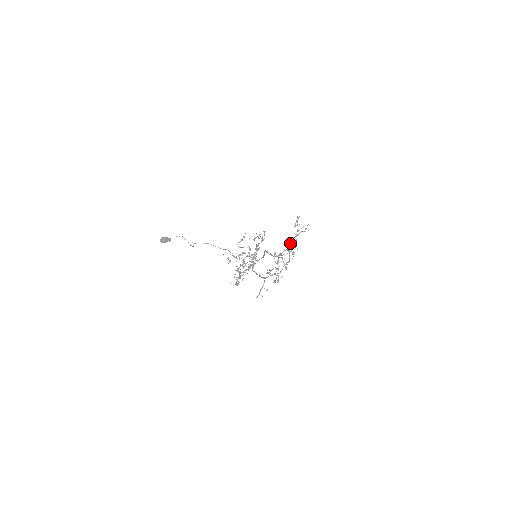
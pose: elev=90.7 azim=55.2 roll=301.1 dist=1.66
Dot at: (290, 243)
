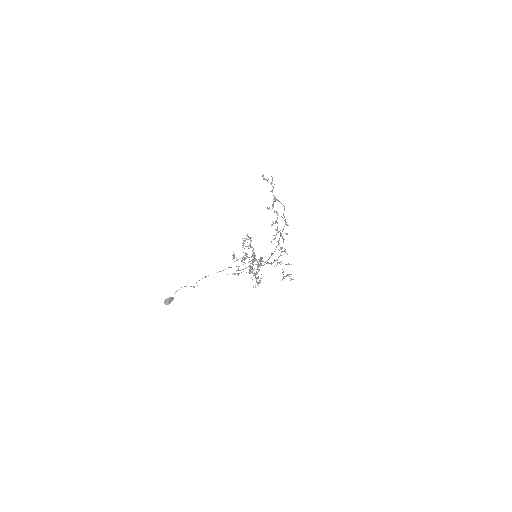
Dot at: (273, 195)
